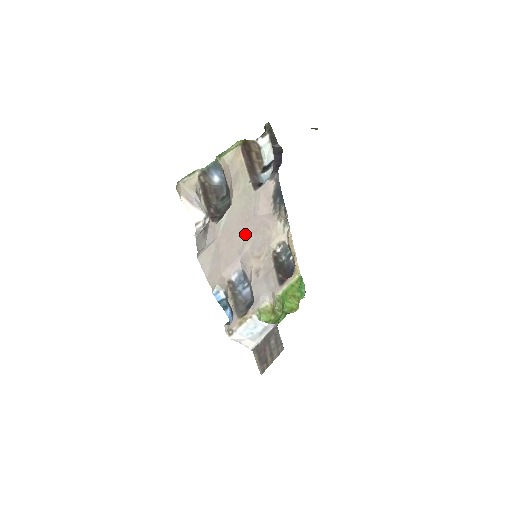
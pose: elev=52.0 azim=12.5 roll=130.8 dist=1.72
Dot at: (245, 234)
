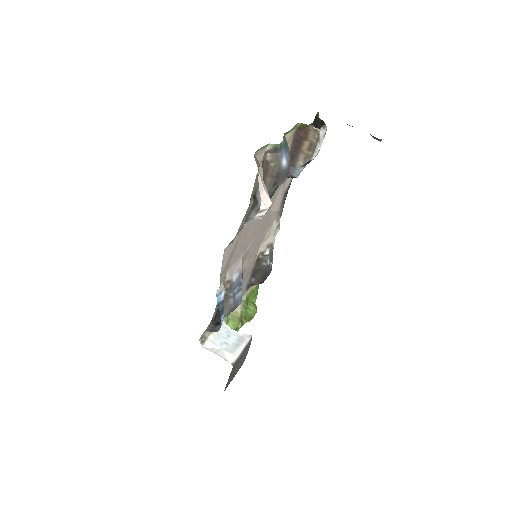
Dot at: (256, 229)
